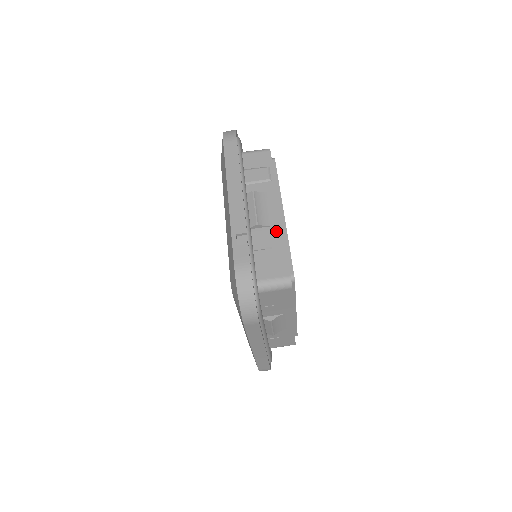
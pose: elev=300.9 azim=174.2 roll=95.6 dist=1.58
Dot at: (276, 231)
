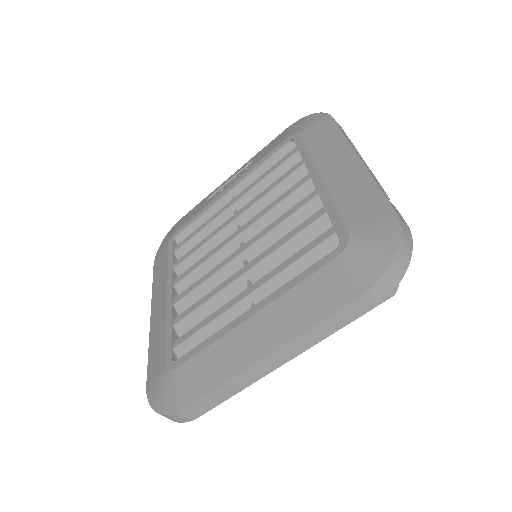
Dot at: occluded
